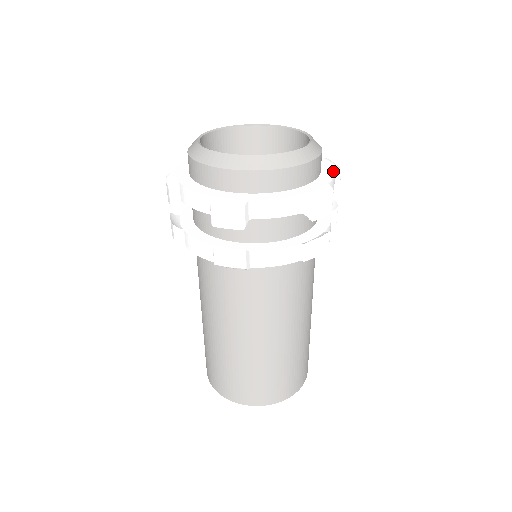
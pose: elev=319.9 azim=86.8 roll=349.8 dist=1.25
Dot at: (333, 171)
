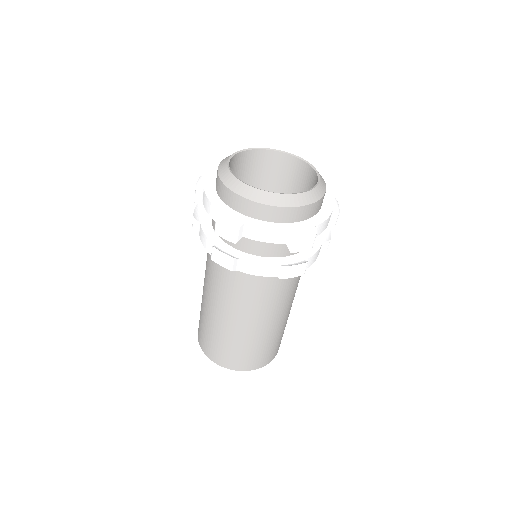
Dot at: (329, 214)
